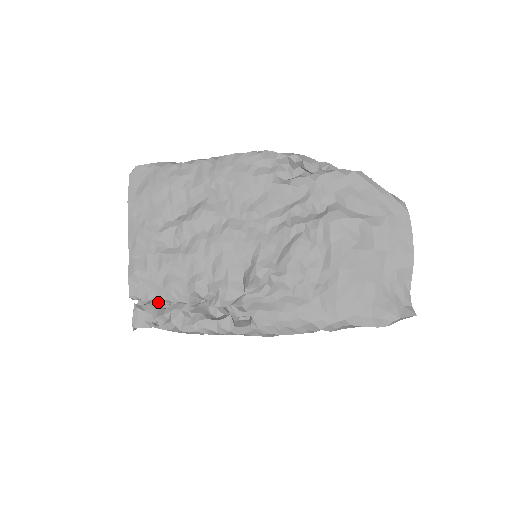
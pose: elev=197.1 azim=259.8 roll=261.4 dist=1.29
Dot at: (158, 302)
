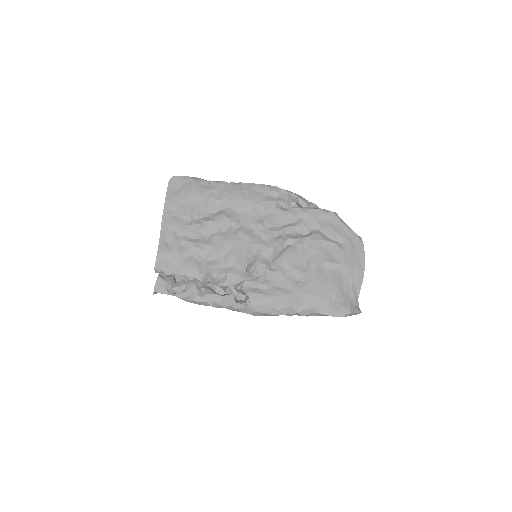
Dot at: (175, 277)
